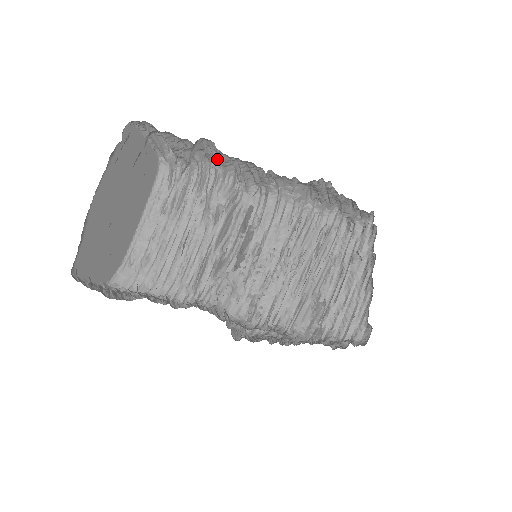
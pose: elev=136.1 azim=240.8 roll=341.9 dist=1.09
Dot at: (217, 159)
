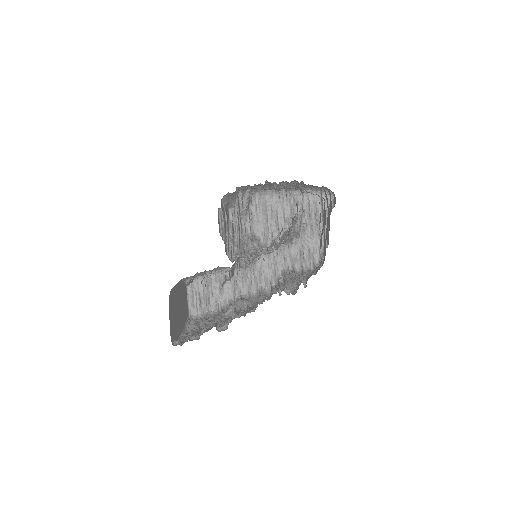
Dot at: occluded
